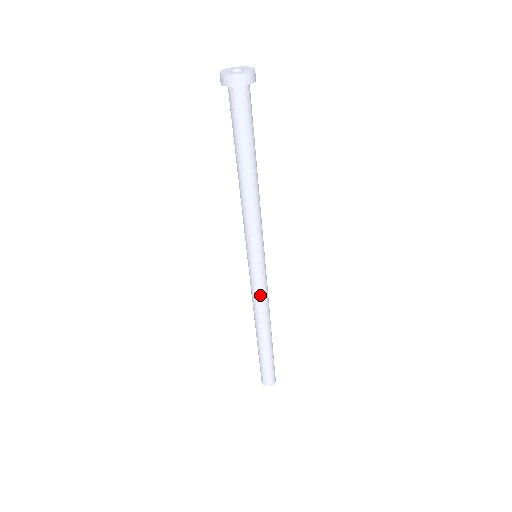
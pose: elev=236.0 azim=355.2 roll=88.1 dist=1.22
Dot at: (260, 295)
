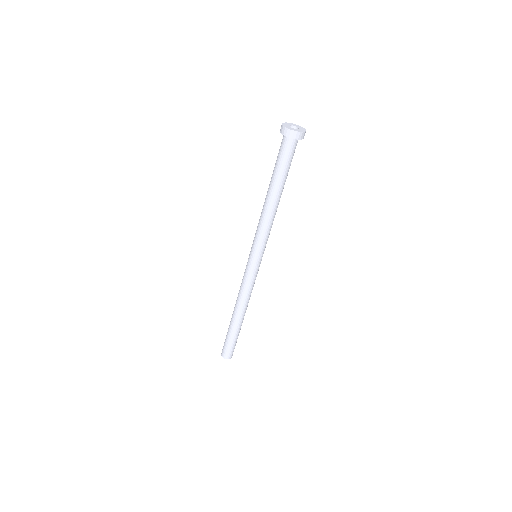
Dot at: (250, 286)
